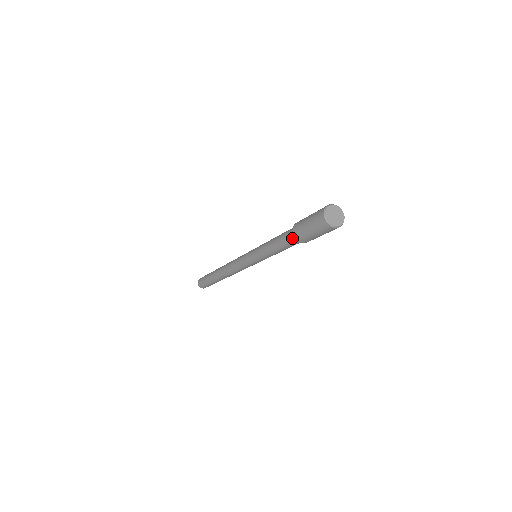
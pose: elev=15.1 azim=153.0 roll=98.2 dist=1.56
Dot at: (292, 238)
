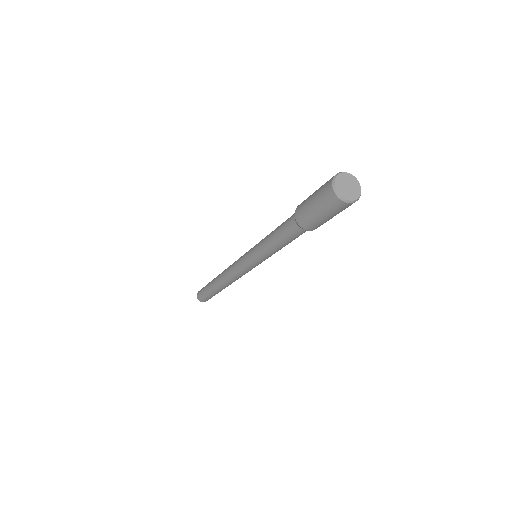
Dot at: (299, 230)
